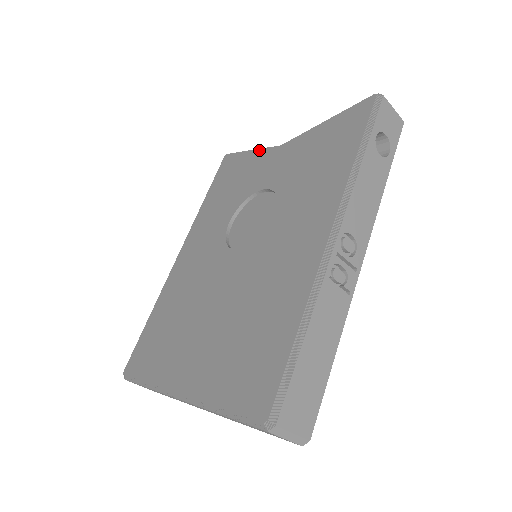
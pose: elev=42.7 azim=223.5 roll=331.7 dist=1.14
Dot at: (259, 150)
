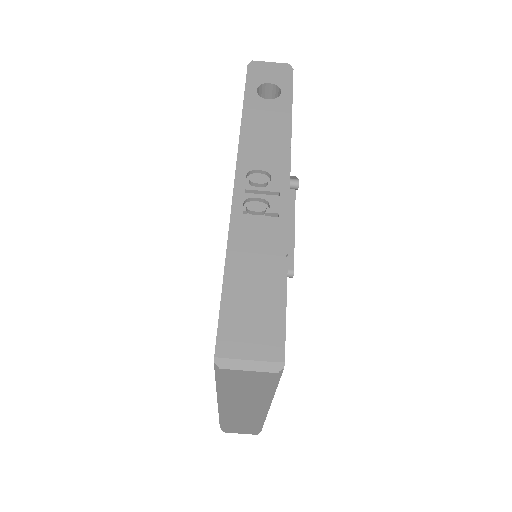
Dot at: occluded
